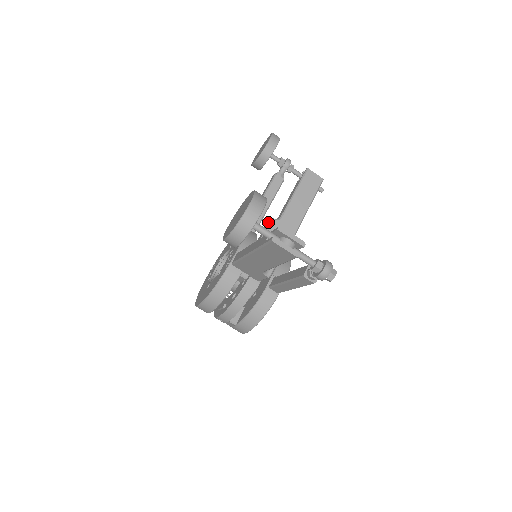
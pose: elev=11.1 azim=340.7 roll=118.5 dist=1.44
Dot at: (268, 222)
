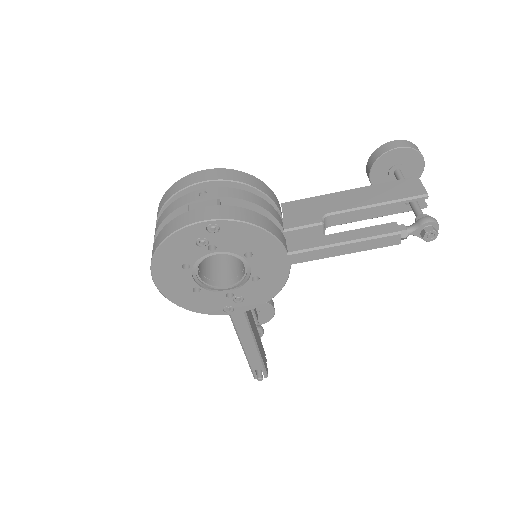
Dot at: occluded
